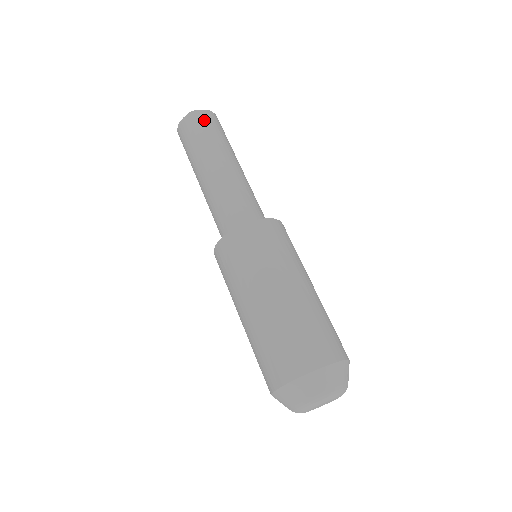
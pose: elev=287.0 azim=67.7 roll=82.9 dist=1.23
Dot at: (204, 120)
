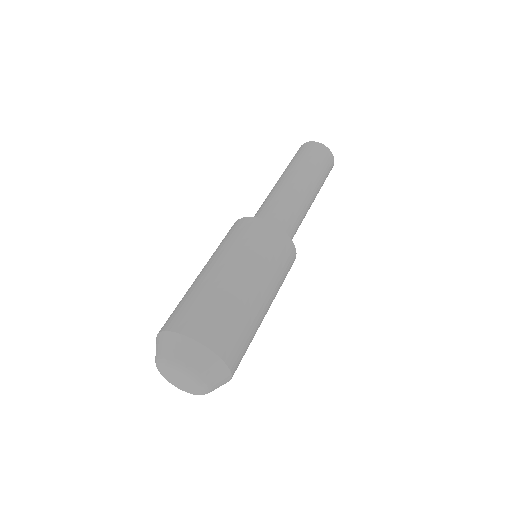
Dot at: (317, 150)
